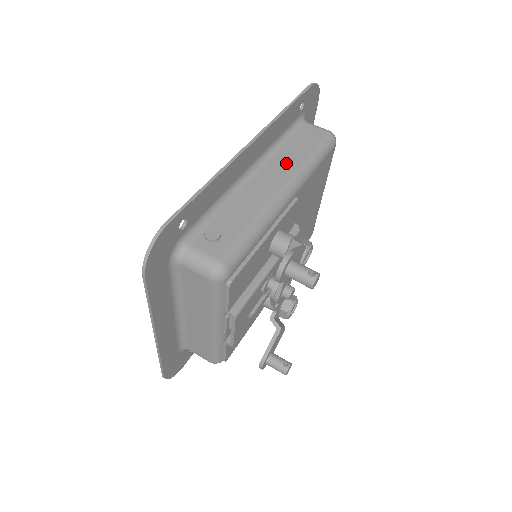
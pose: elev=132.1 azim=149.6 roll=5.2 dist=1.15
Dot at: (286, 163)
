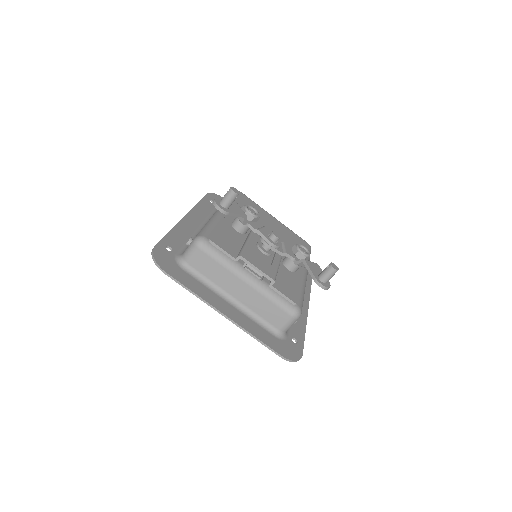
Dot at: occluded
